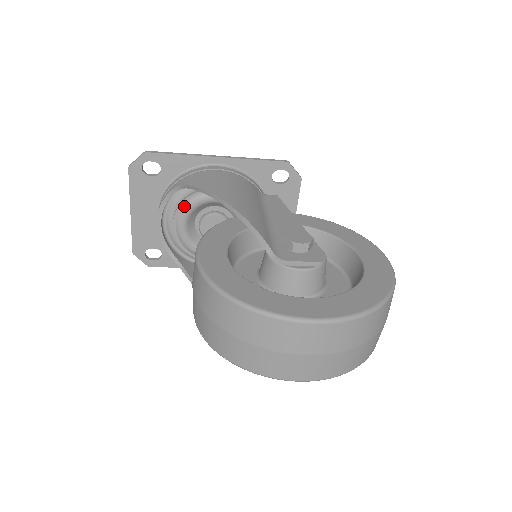
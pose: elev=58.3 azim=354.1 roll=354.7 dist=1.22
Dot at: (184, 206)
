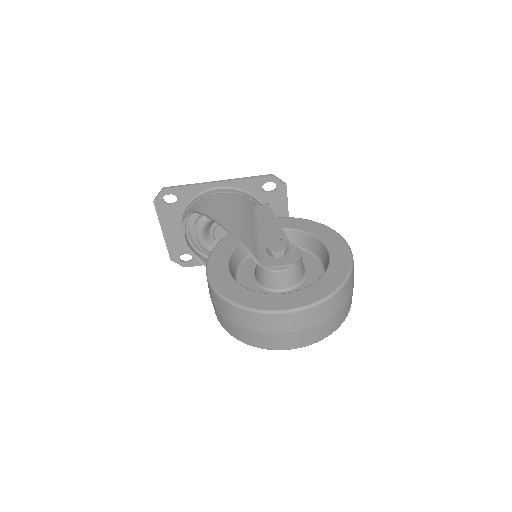
Dot at: (199, 224)
